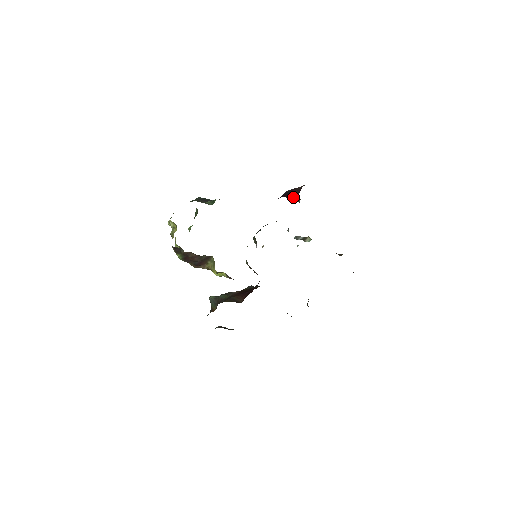
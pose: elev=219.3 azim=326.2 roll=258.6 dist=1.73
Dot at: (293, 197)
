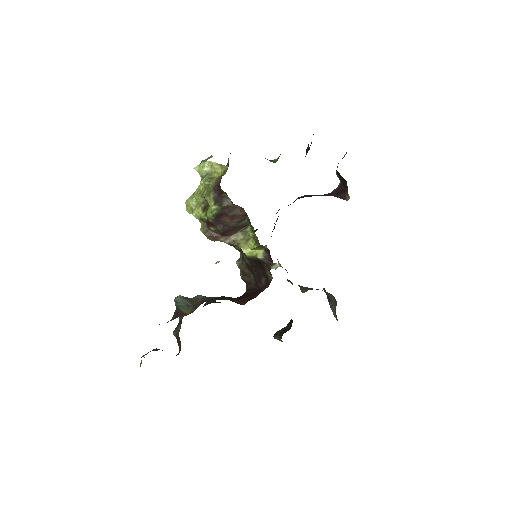
Dot at: (334, 196)
